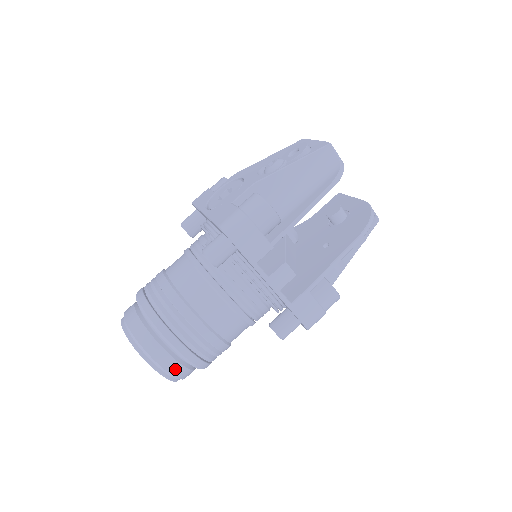
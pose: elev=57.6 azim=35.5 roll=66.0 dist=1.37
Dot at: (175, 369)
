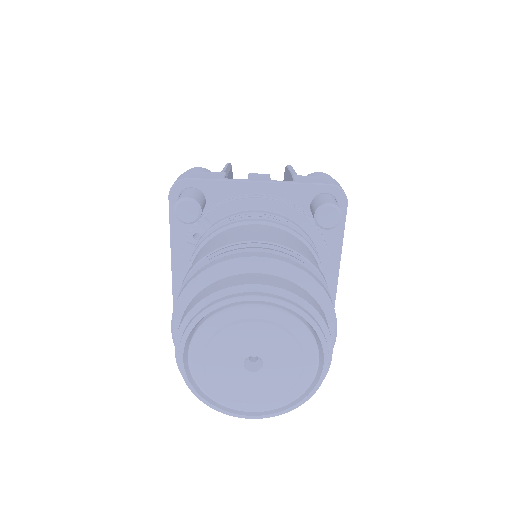
Dot at: (277, 283)
